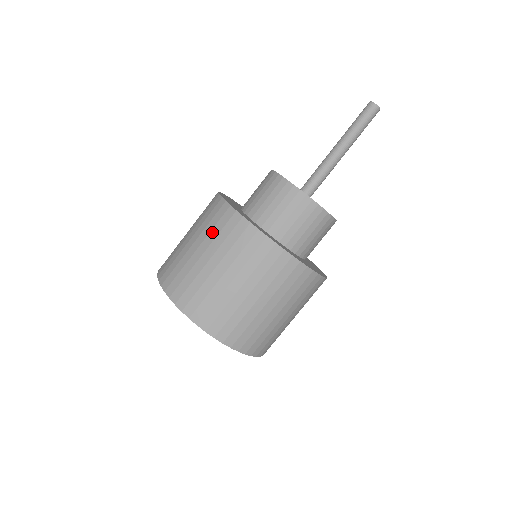
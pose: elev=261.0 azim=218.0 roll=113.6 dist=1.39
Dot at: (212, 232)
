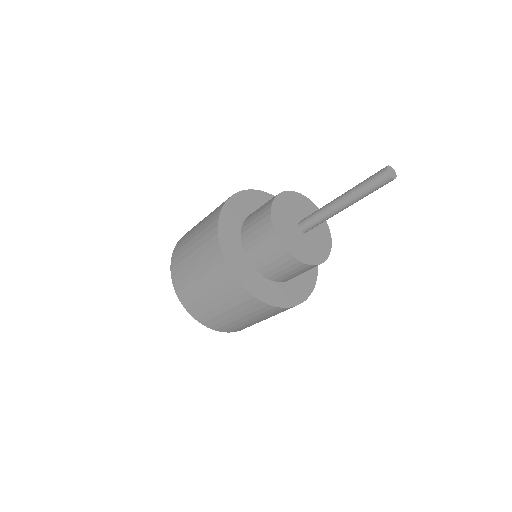
Dot at: (219, 289)
